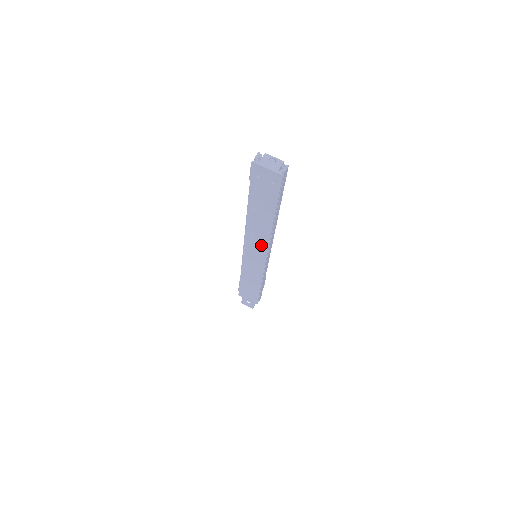
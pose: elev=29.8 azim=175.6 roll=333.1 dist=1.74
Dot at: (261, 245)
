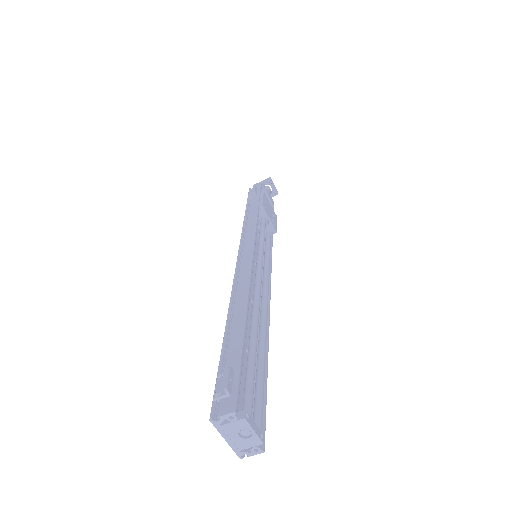
Dot at: occluded
